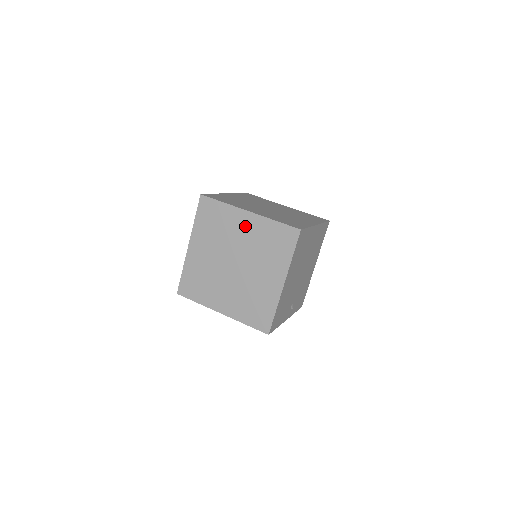
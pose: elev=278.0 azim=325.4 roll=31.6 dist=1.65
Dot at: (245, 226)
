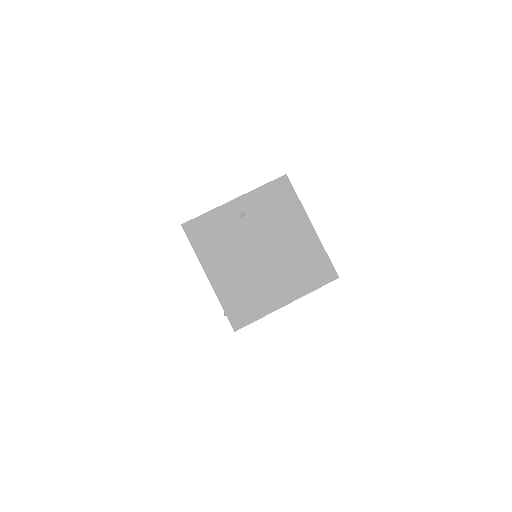
Dot at: (242, 213)
